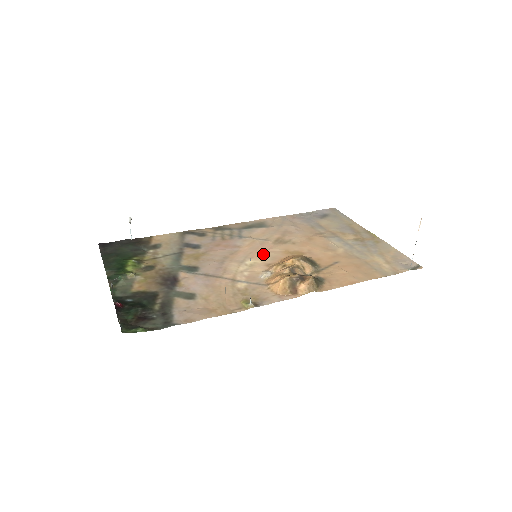
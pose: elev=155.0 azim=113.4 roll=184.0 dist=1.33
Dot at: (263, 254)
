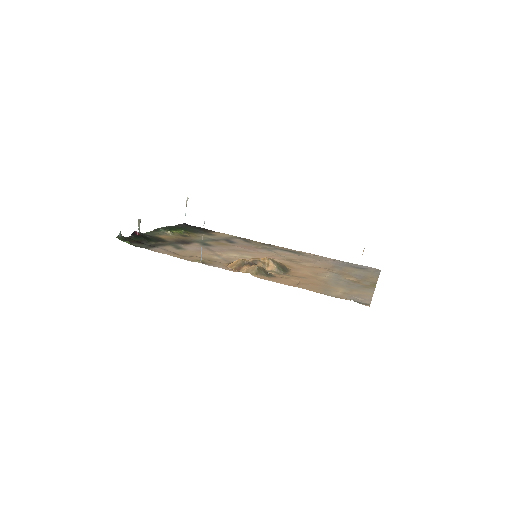
Dot at: occluded
